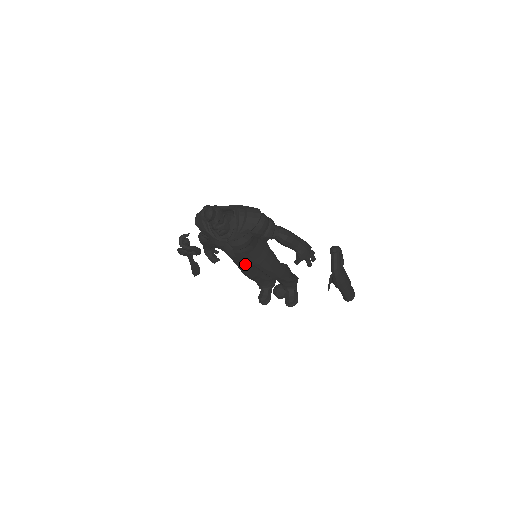
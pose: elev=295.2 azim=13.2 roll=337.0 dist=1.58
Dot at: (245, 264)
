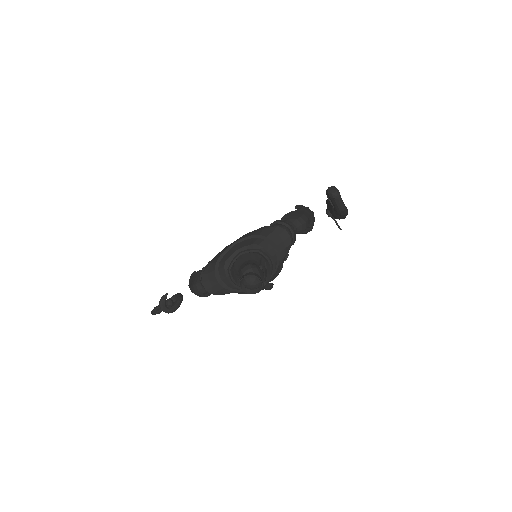
Dot at: occluded
